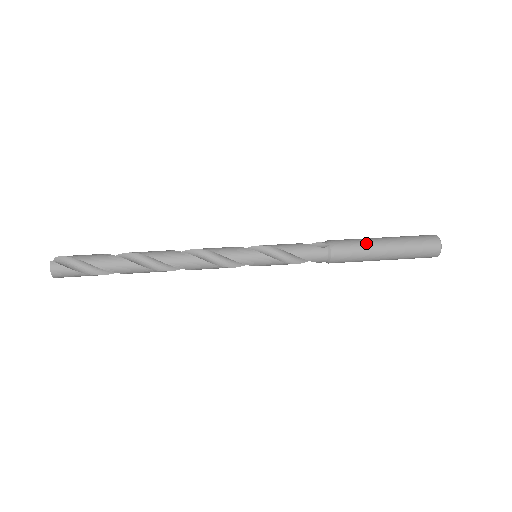
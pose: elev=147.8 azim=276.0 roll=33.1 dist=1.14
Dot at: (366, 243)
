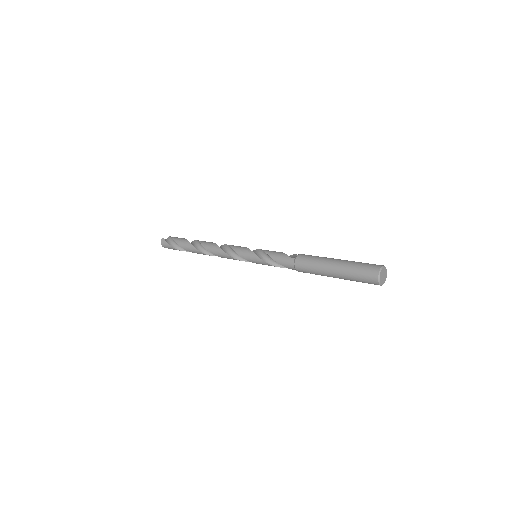
Dot at: (321, 260)
